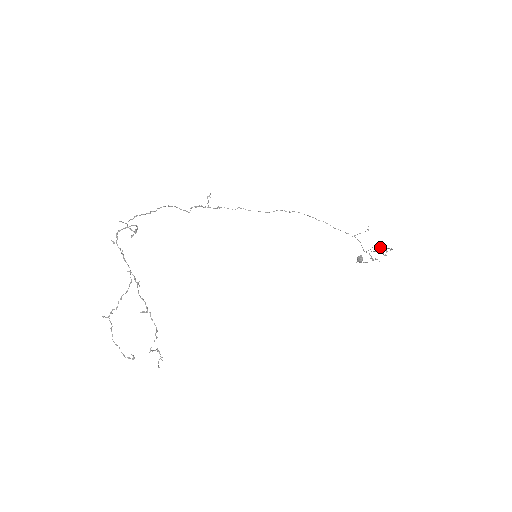
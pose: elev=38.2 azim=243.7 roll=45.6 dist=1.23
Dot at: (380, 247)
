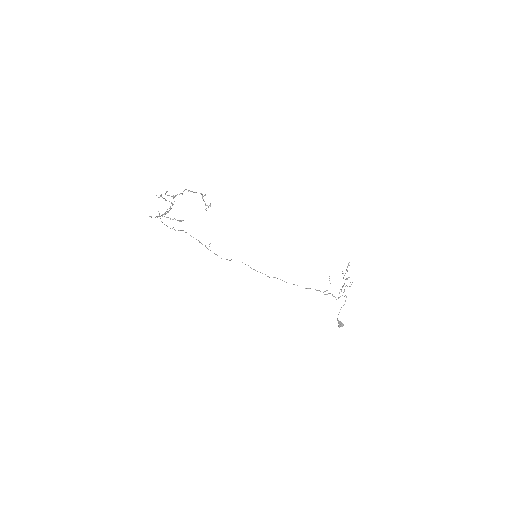
Dot at: (345, 286)
